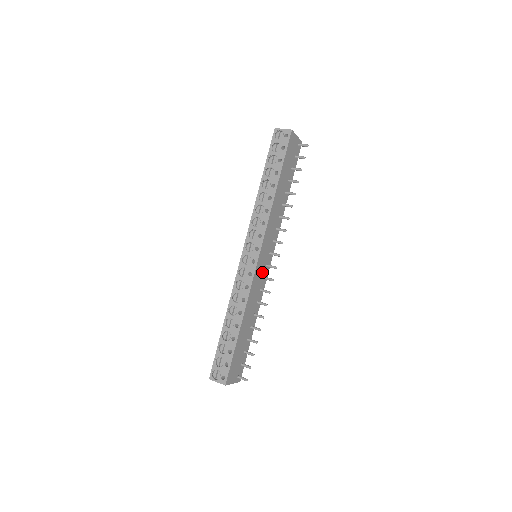
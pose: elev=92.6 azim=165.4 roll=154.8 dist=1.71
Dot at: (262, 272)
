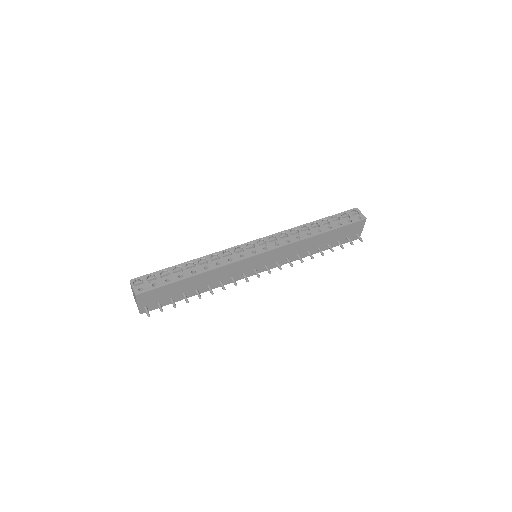
Dot at: (248, 268)
